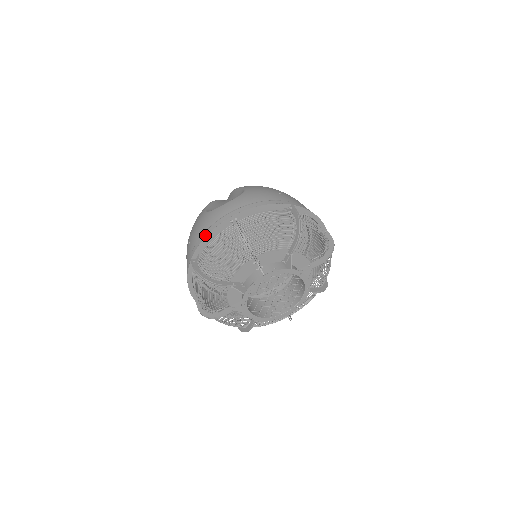
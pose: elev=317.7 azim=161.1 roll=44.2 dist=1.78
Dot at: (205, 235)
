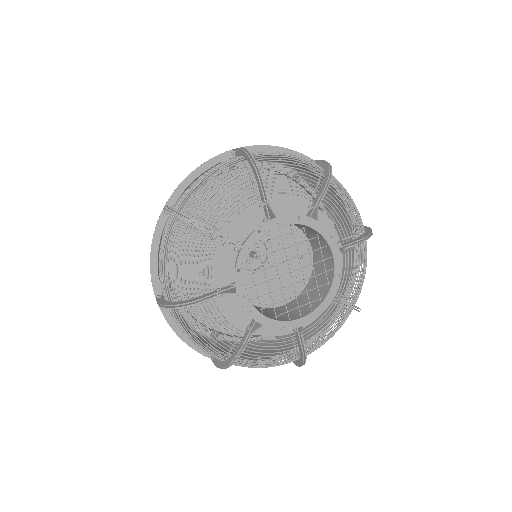
Dot at: (151, 255)
